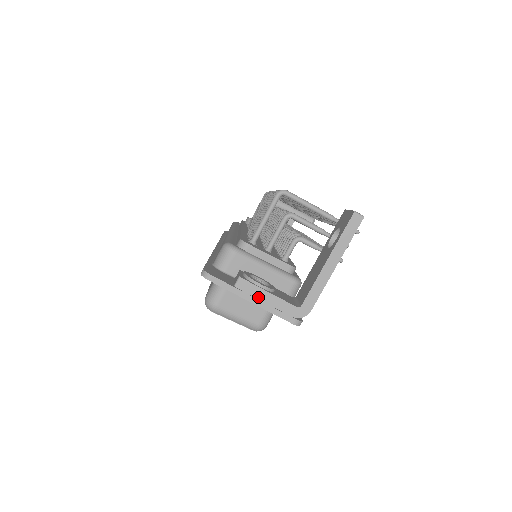
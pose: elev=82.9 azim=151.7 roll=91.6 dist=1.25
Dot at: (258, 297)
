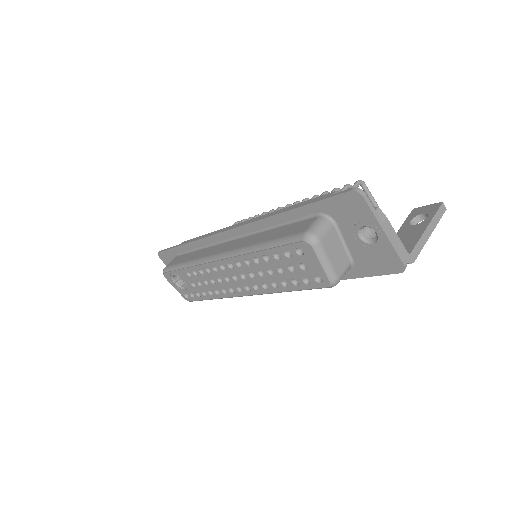
Dot at: (388, 230)
